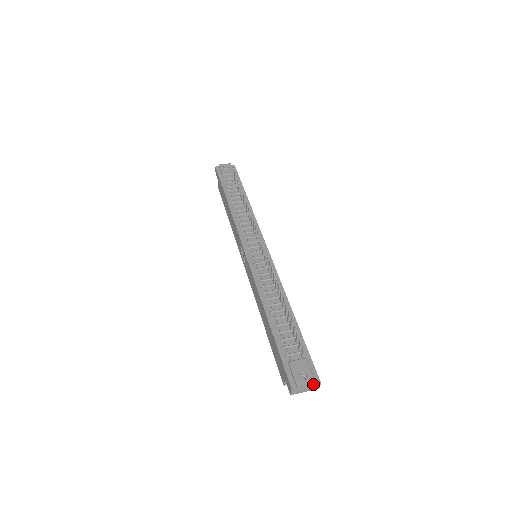
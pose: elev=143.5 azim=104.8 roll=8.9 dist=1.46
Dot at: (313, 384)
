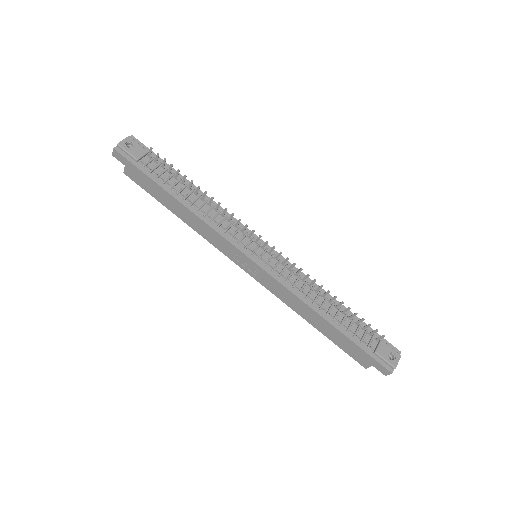
Dot at: (399, 358)
